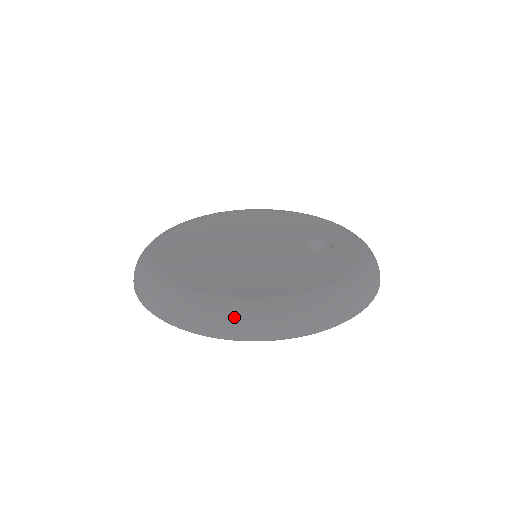
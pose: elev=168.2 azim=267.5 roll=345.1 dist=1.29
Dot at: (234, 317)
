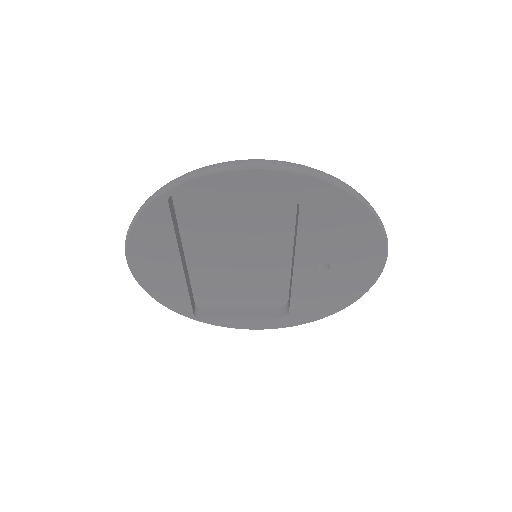
Dot at: (239, 160)
